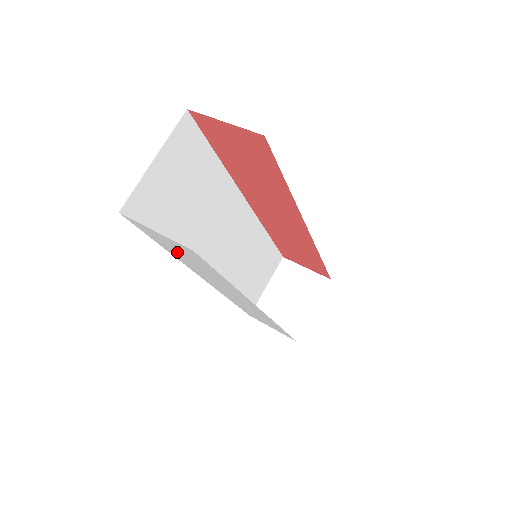
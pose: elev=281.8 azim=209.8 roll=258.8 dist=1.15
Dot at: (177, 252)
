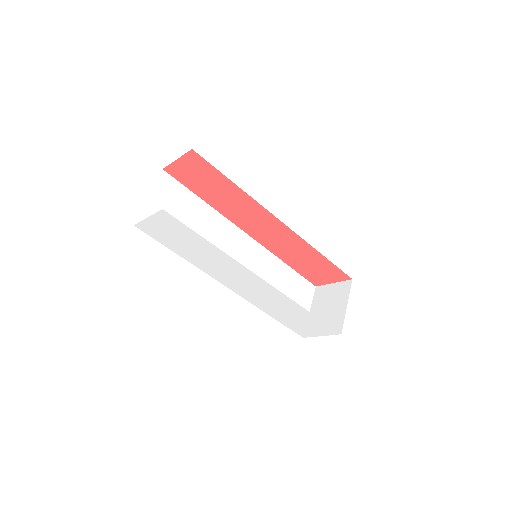
Dot at: (177, 242)
